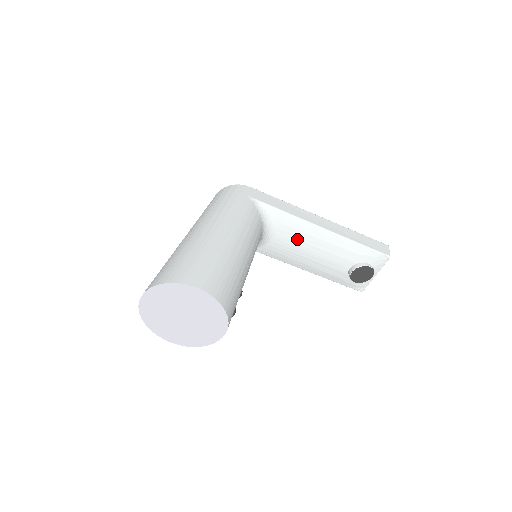
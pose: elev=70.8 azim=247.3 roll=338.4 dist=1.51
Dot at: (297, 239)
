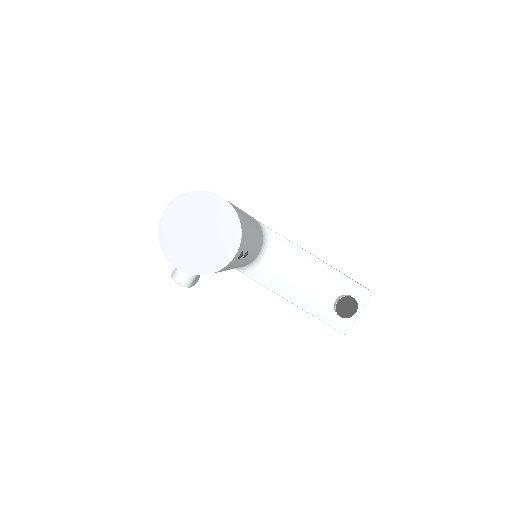
Dot at: (290, 263)
